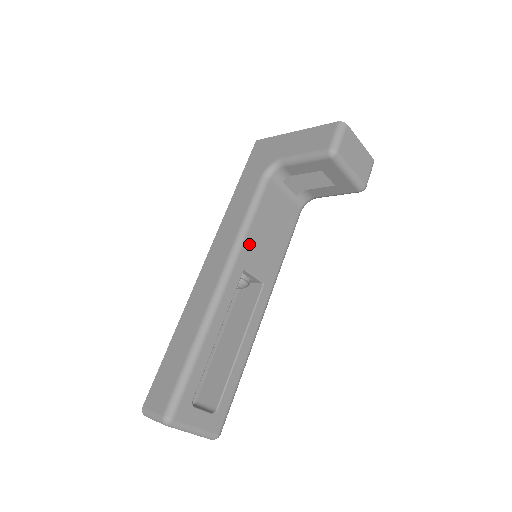
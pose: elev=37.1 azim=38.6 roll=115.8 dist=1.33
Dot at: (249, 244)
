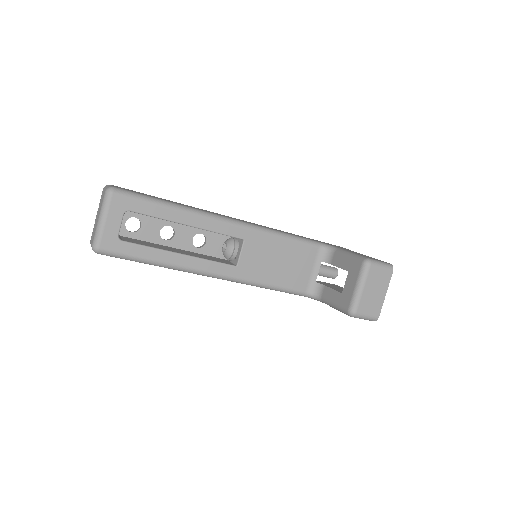
Dot at: (265, 240)
